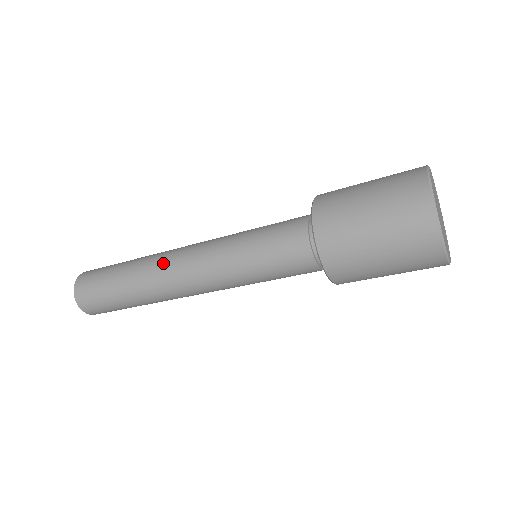
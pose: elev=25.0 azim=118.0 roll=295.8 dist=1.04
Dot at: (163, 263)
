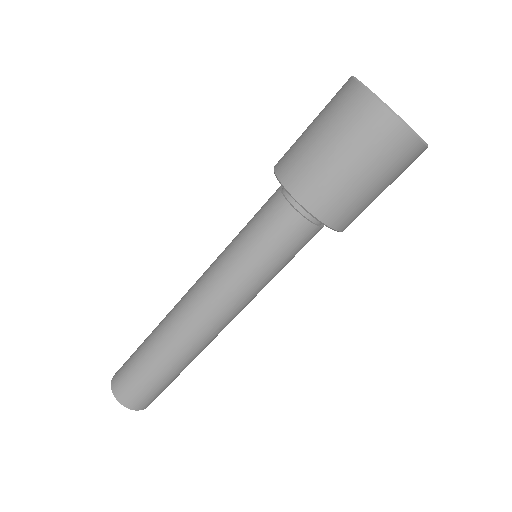
Dot at: (176, 308)
